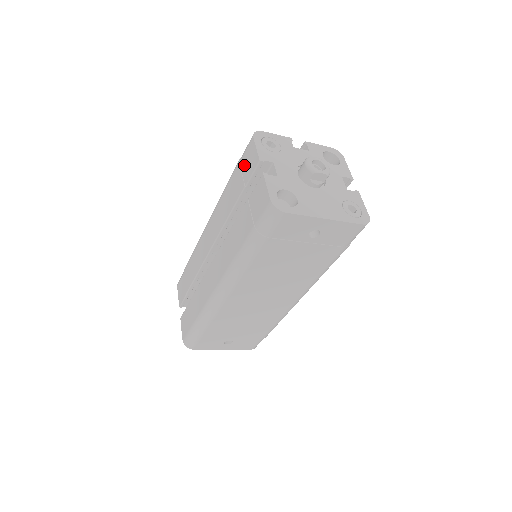
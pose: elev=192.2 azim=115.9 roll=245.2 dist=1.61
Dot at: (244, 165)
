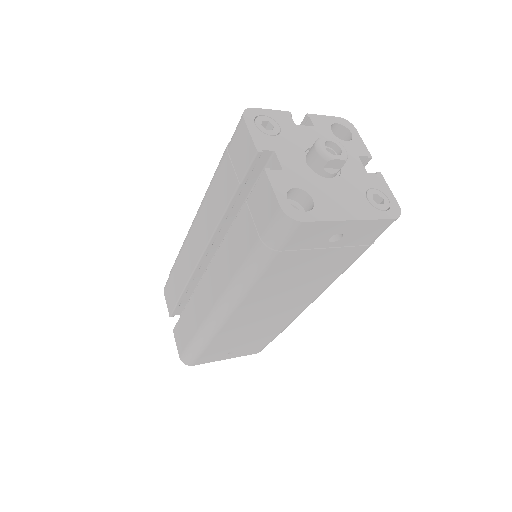
Dot at: (235, 155)
